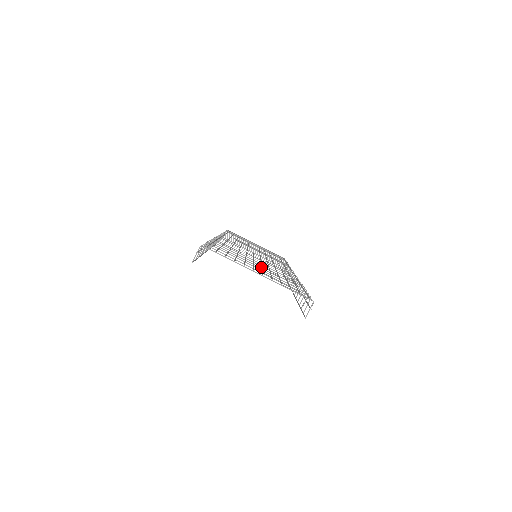
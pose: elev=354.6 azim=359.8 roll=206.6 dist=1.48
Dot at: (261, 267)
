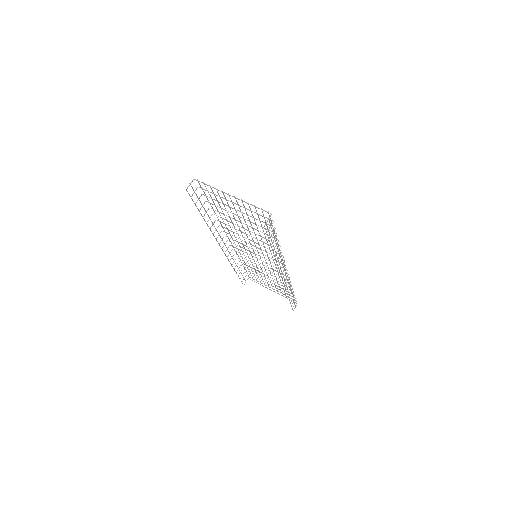
Dot at: (243, 217)
